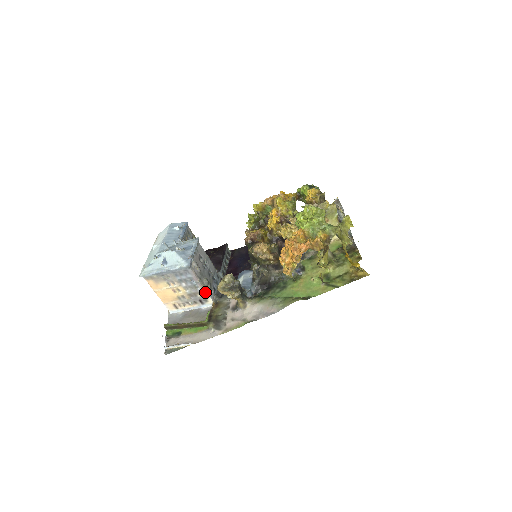
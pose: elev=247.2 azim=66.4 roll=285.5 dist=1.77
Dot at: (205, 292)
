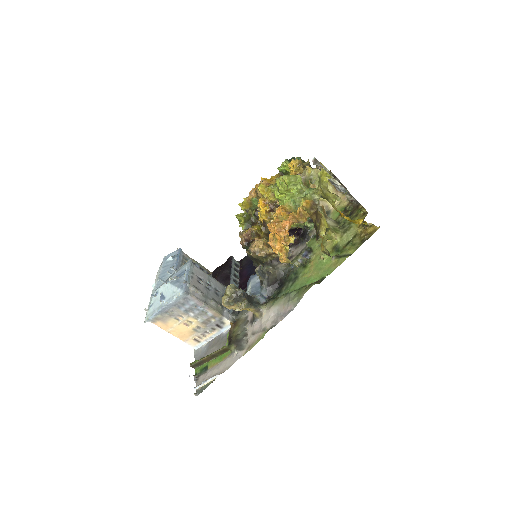
Dot at: (217, 314)
